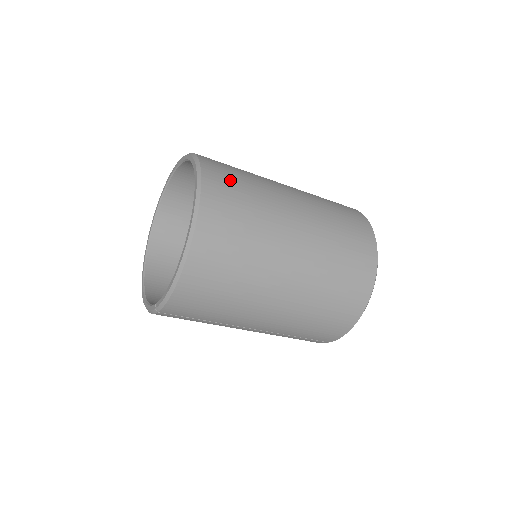
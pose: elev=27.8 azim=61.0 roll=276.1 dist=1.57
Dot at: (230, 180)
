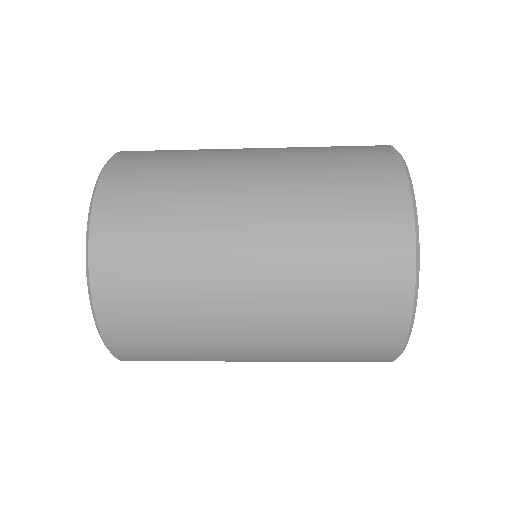
Dot at: (155, 152)
